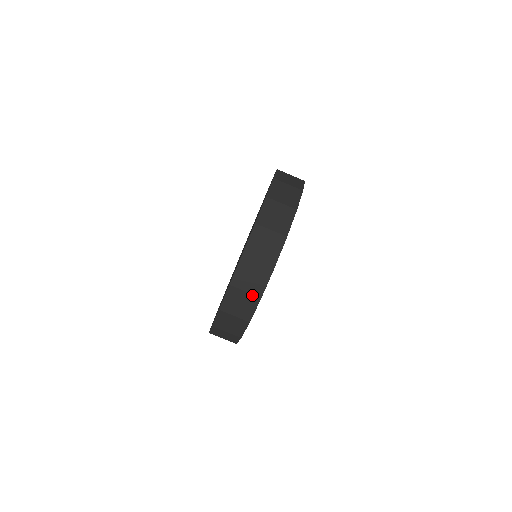
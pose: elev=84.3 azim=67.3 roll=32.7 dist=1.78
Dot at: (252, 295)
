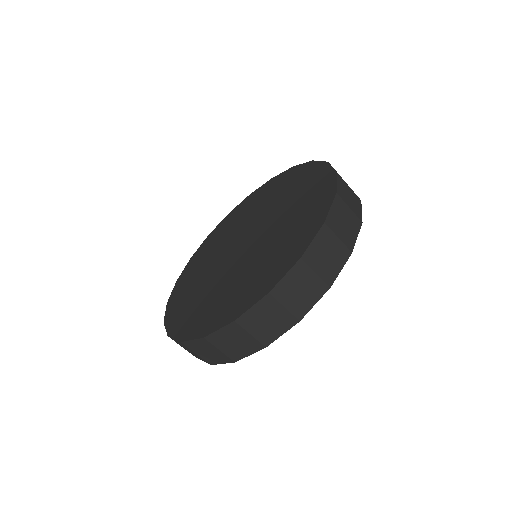
Dot at: (226, 356)
